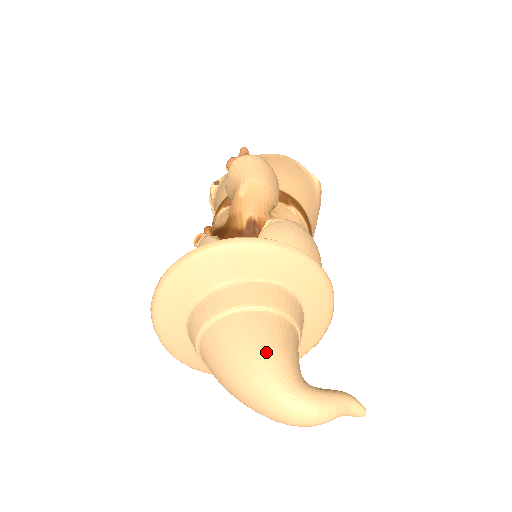
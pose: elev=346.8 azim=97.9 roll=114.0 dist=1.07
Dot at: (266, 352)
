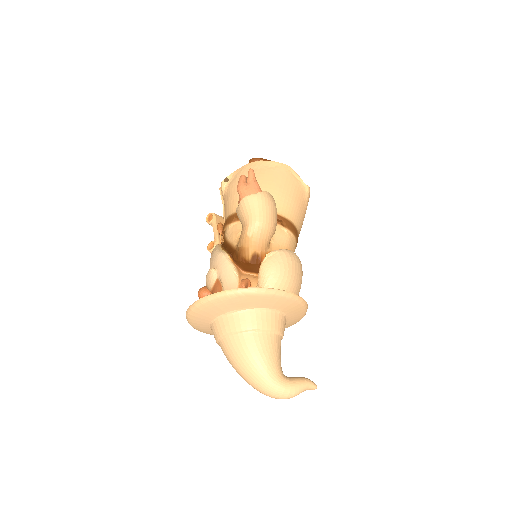
Dot at: (262, 362)
